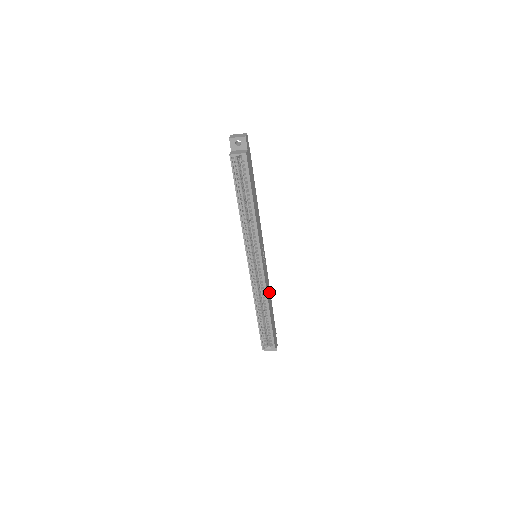
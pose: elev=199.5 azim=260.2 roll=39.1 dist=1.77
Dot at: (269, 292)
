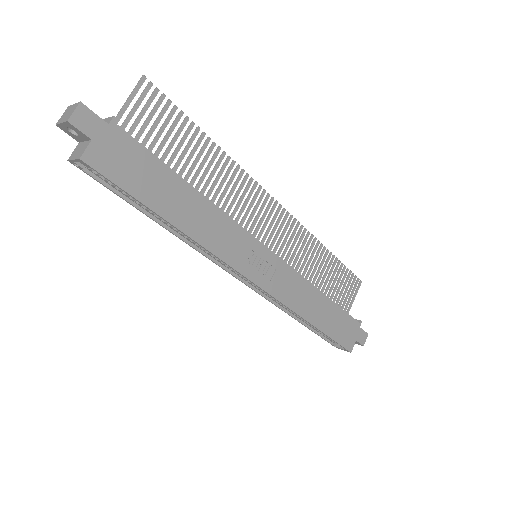
Dot at: (309, 292)
